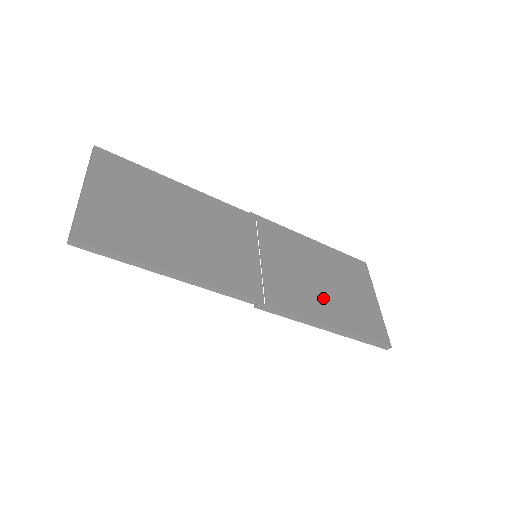
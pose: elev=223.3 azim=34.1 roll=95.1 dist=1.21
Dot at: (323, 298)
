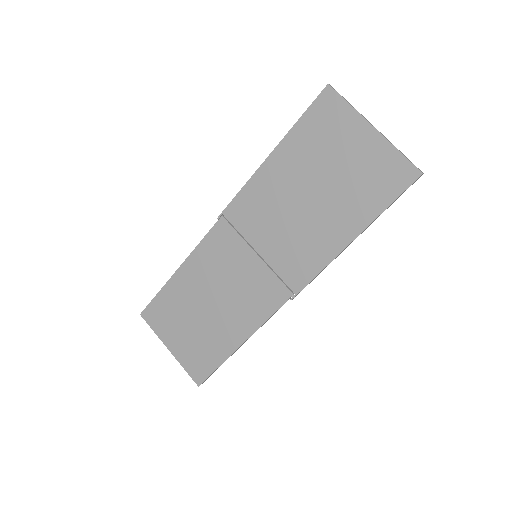
Dot at: (324, 219)
